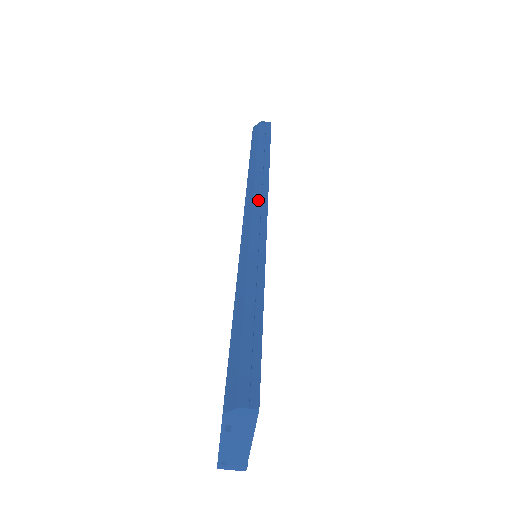
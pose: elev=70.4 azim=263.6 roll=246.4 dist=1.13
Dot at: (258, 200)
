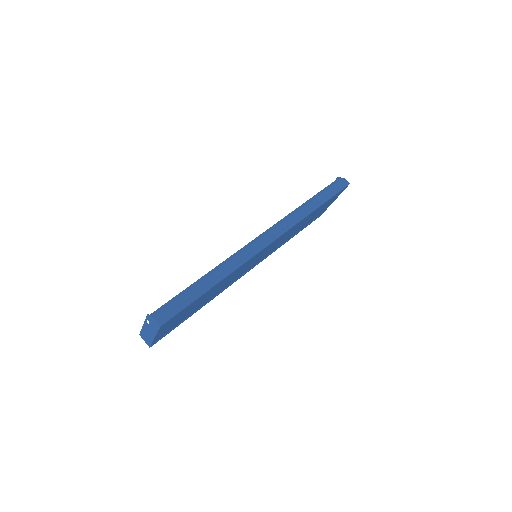
Dot at: (279, 229)
